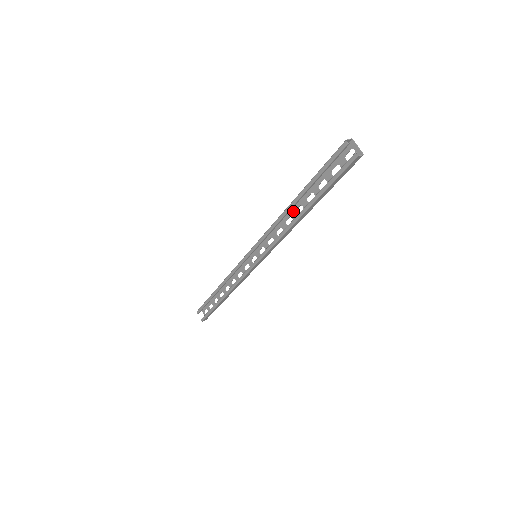
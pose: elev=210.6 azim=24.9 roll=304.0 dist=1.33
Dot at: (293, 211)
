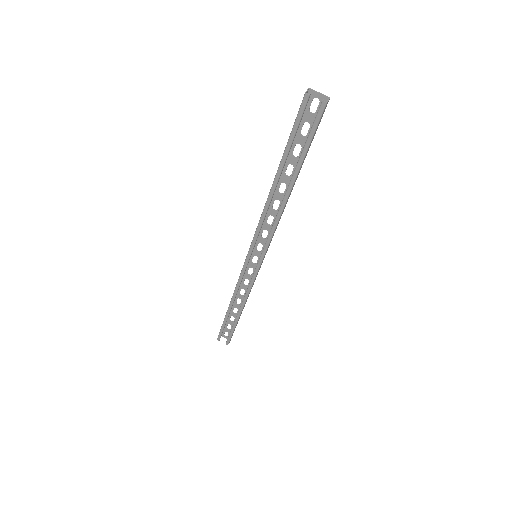
Dot at: (276, 193)
